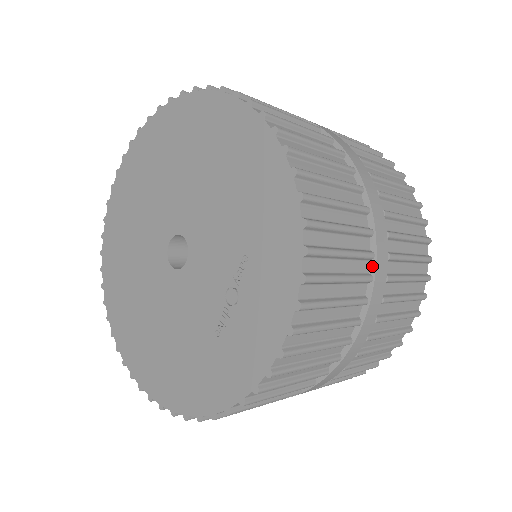
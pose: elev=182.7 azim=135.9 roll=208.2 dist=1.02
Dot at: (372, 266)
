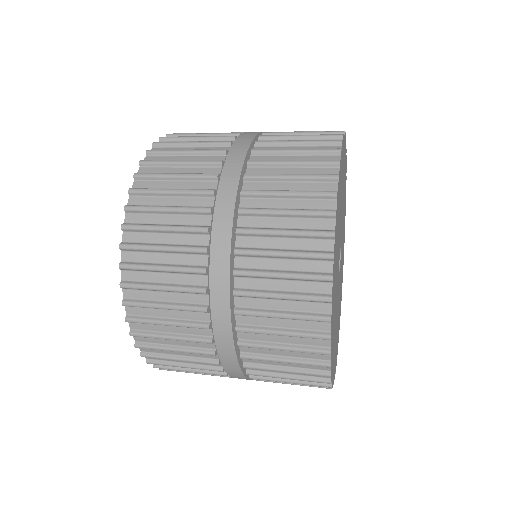
Dot at: (212, 317)
